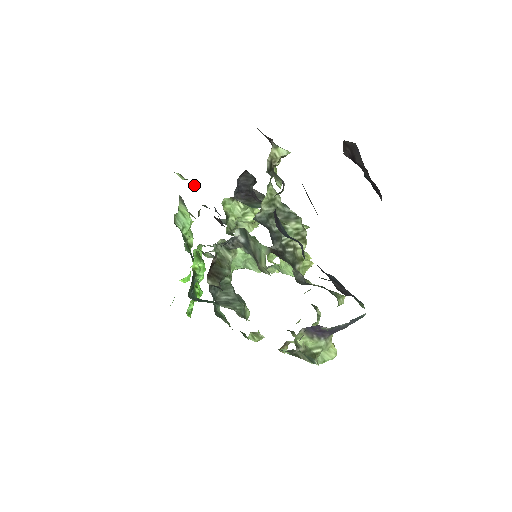
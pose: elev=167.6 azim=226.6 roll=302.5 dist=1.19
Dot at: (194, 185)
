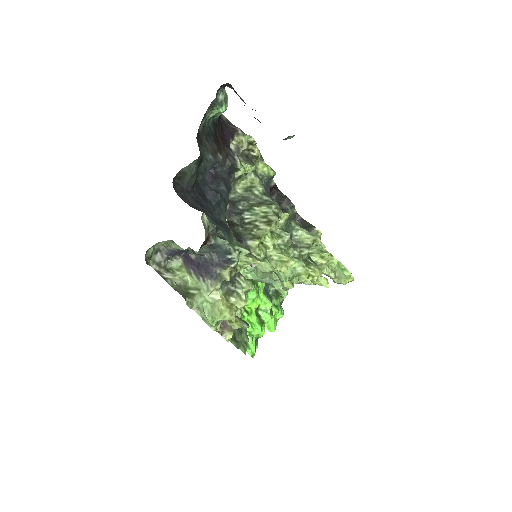
Dot at: occluded
